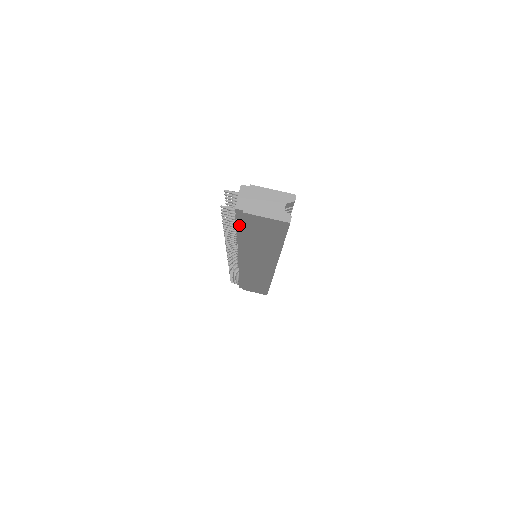
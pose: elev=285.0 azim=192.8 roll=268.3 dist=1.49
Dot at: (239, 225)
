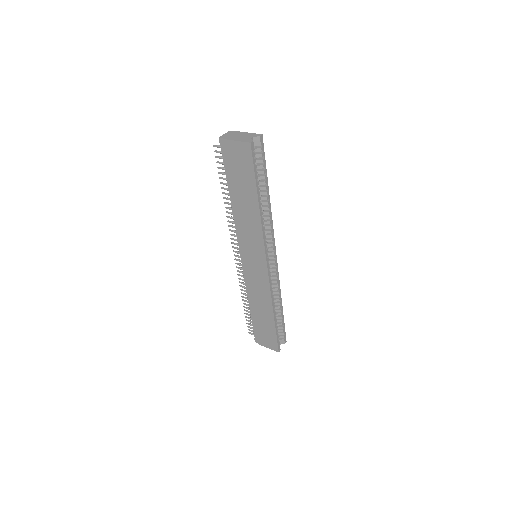
Dot at: (226, 170)
